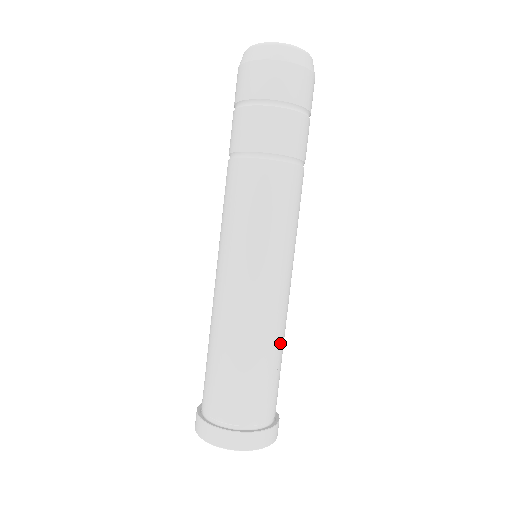
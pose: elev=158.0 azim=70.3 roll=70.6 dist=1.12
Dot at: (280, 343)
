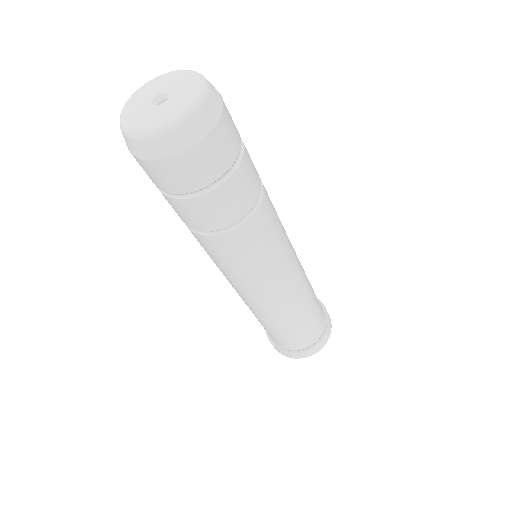
Dot at: (303, 309)
